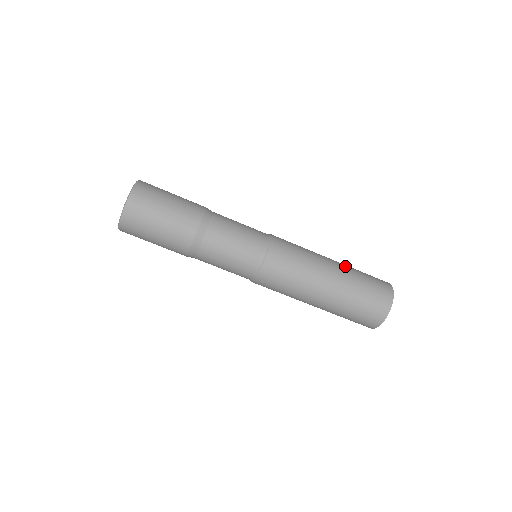
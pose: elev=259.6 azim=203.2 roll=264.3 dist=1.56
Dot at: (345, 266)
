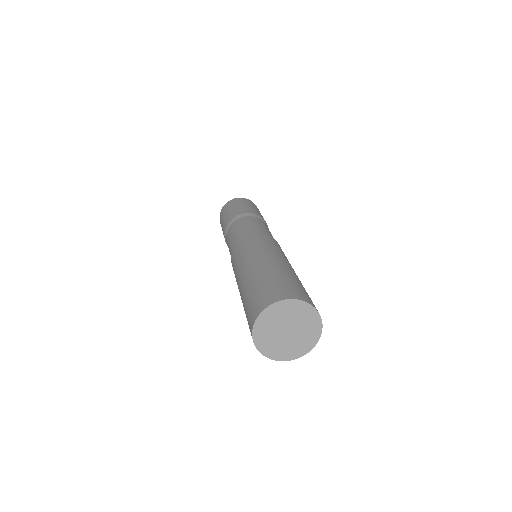
Dot at: occluded
